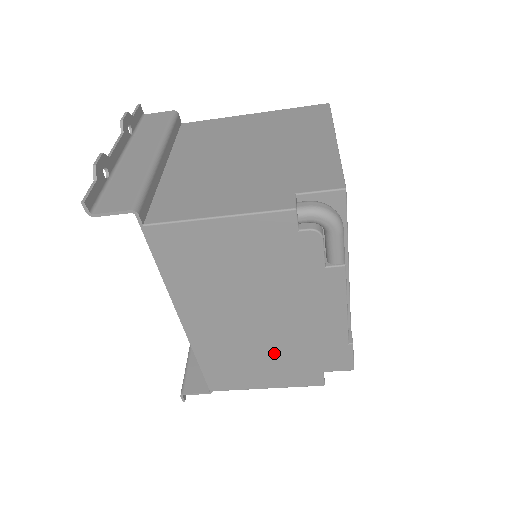
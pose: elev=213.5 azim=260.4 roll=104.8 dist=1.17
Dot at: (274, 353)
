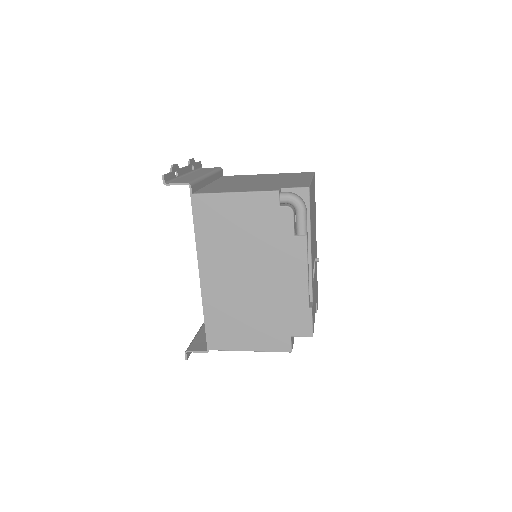
Dot at: (257, 312)
